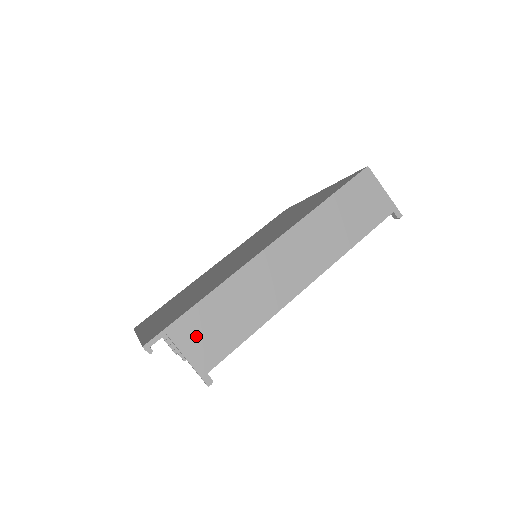
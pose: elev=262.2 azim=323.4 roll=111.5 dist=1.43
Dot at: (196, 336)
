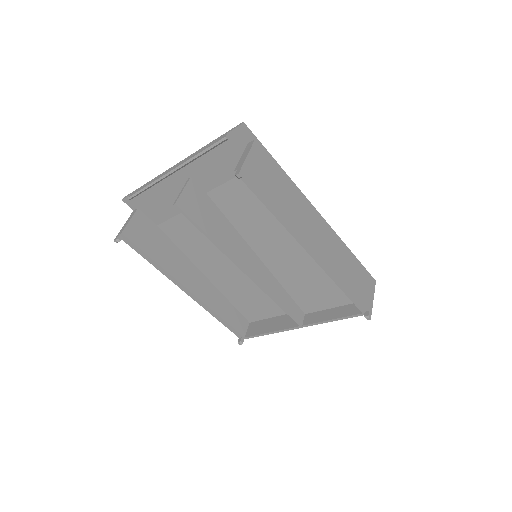
Dot at: (261, 162)
